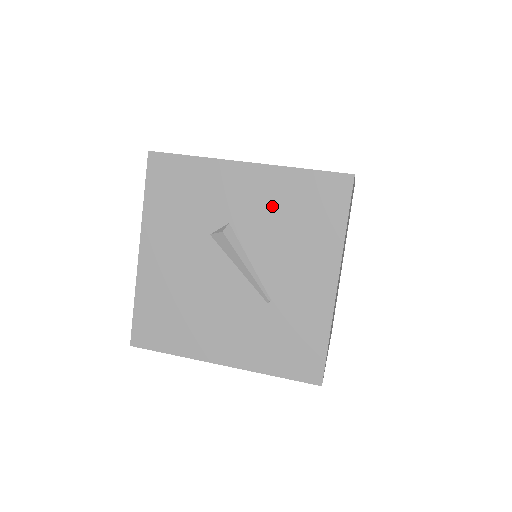
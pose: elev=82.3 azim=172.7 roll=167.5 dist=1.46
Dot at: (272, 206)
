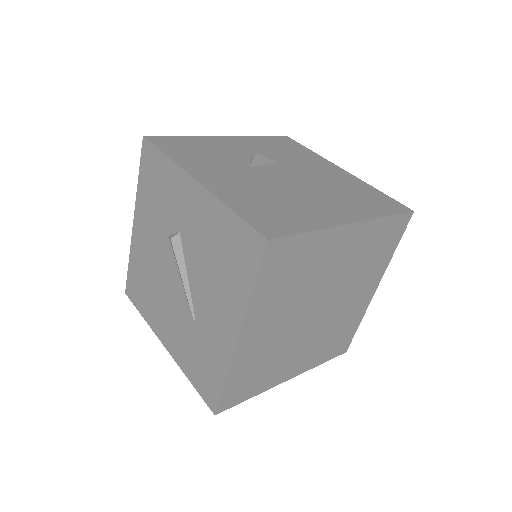
Dot at: (206, 234)
